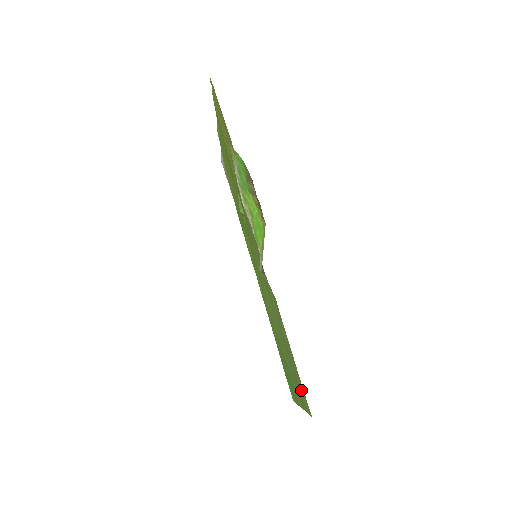
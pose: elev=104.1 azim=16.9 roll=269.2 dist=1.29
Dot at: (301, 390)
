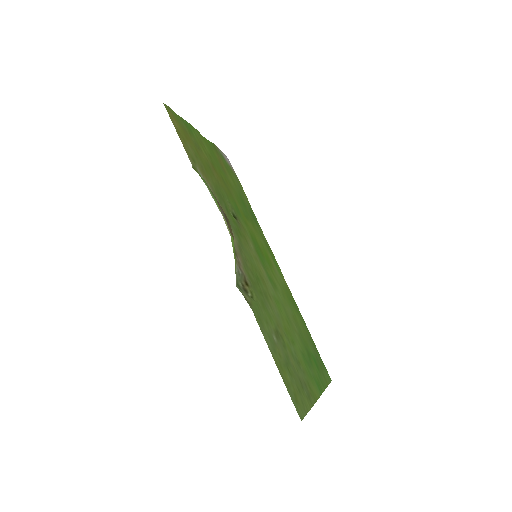
Dot at: (296, 392)
